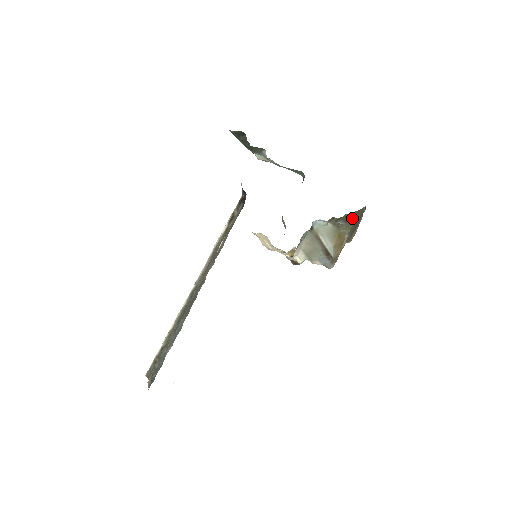
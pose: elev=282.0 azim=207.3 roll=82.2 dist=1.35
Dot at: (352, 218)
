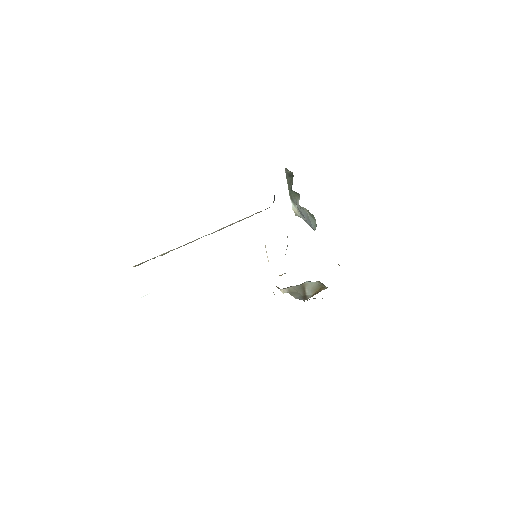
Dot at: occluded
